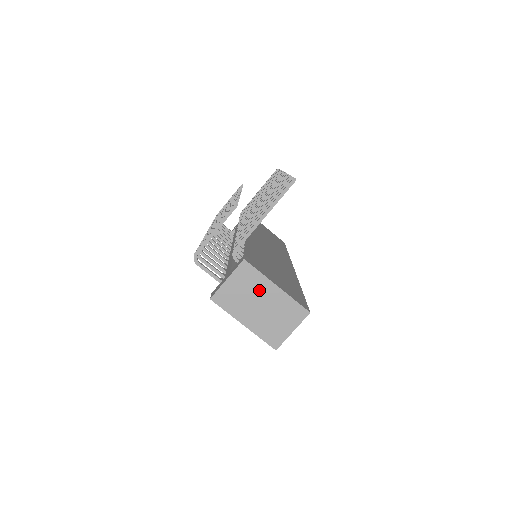
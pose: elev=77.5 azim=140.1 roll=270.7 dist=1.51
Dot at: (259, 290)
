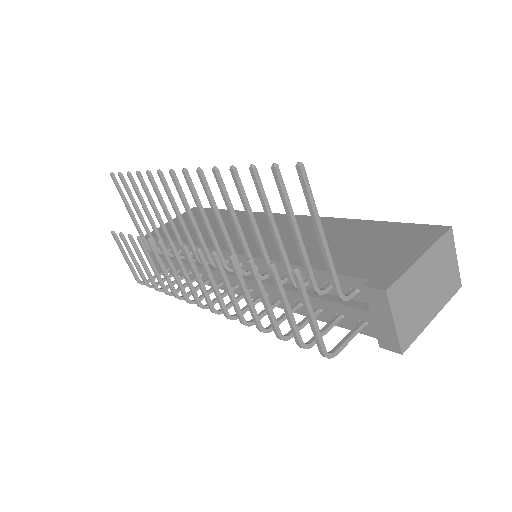
Dot at: (416, 283)
